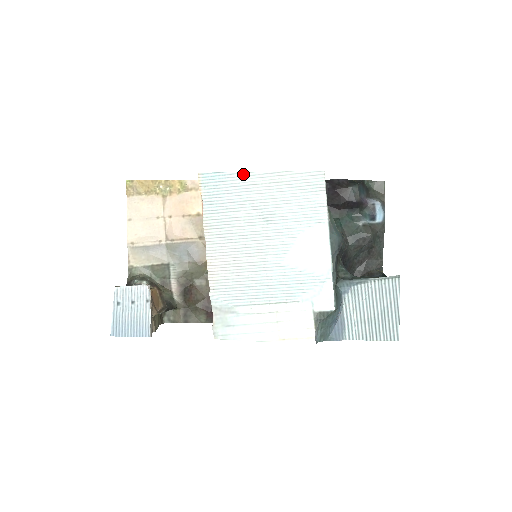
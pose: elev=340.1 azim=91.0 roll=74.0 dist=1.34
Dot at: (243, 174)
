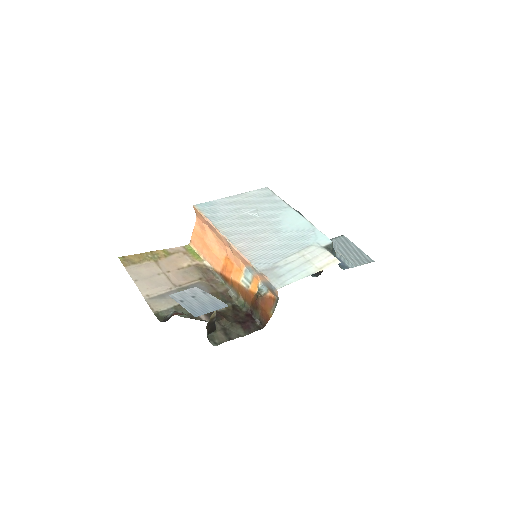
Dot at: (223, 199)
